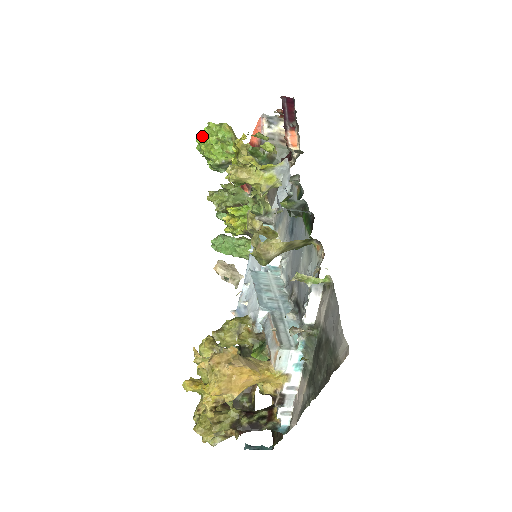
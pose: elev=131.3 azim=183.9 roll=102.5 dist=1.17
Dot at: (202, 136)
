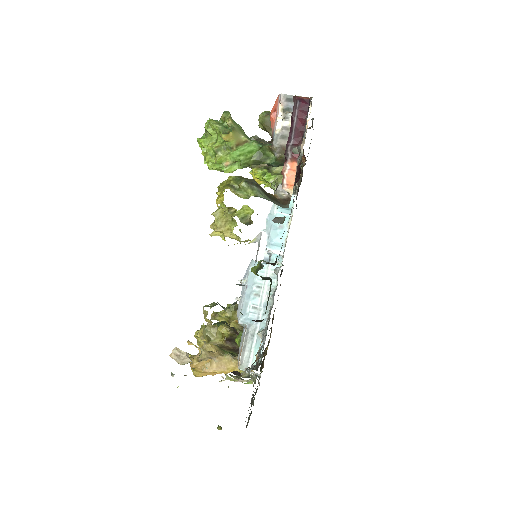
Dot at: (201, 140)
